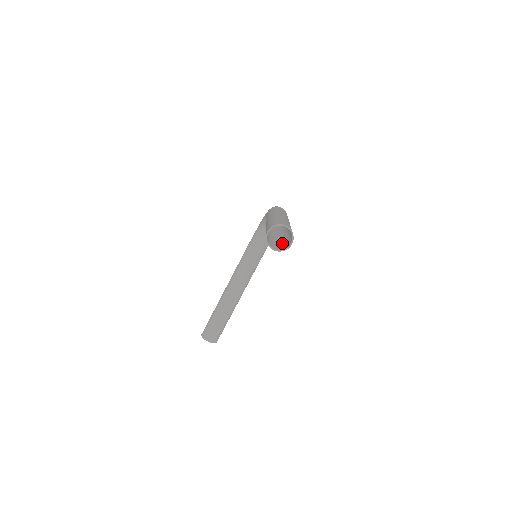
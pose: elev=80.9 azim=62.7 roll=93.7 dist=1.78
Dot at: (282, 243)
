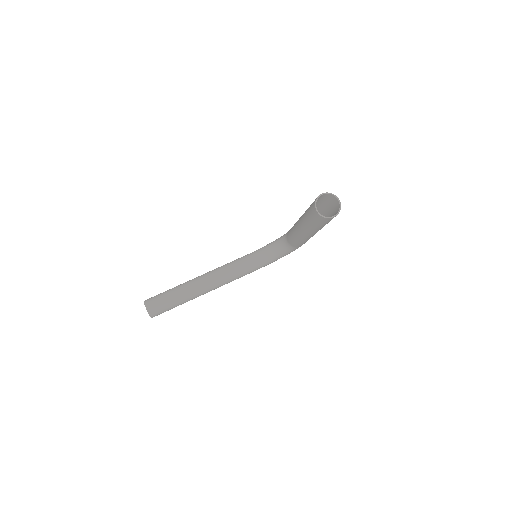
Dot at: (316, 223)
